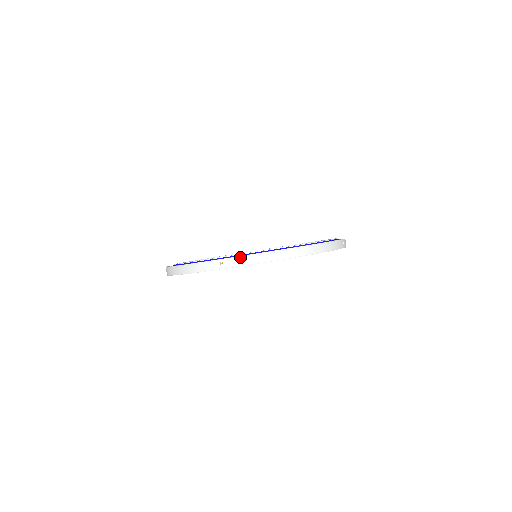
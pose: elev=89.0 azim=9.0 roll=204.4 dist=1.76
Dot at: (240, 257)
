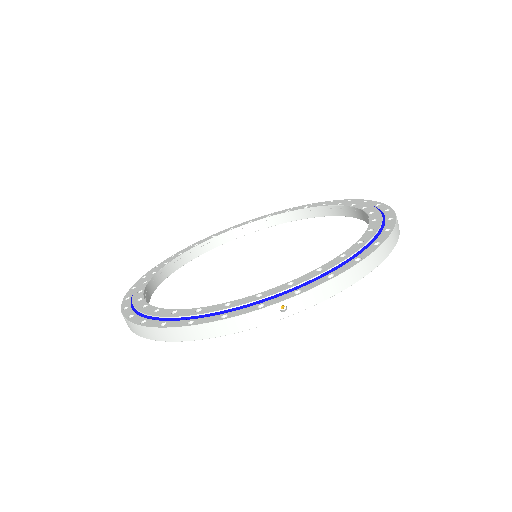
Dot at: (314, 290)
